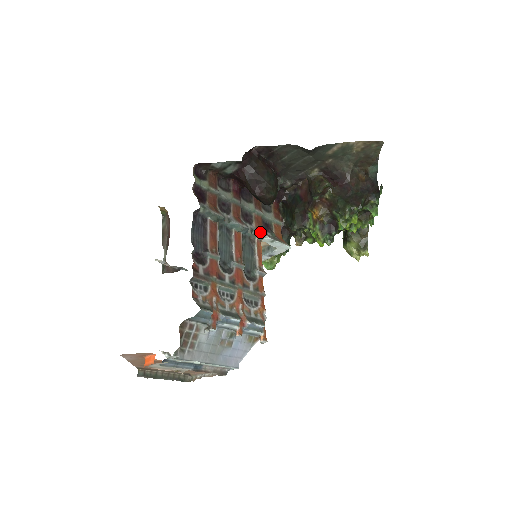
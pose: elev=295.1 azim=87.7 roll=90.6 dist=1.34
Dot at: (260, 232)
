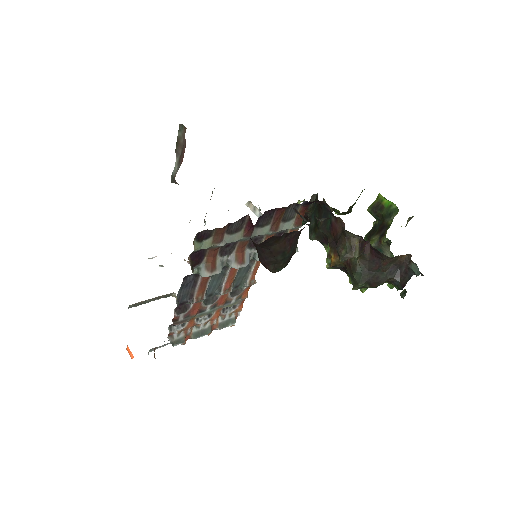
Dot at: occluded
